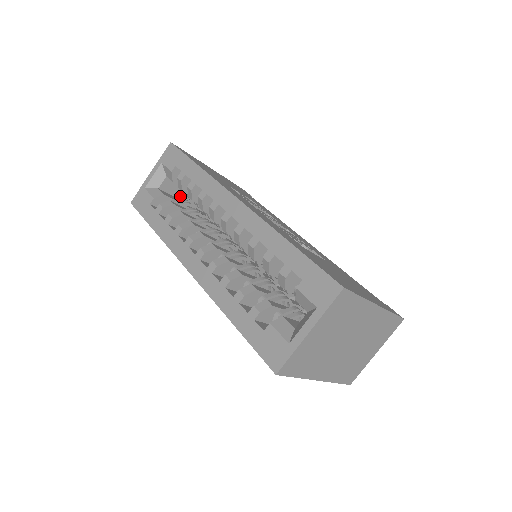
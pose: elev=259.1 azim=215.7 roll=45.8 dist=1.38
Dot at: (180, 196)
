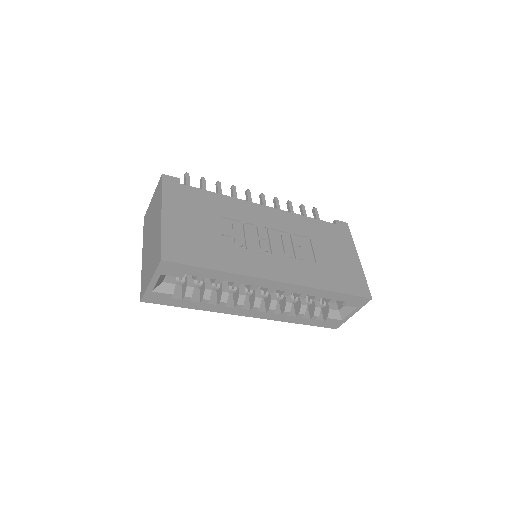
Dot at: occluded
